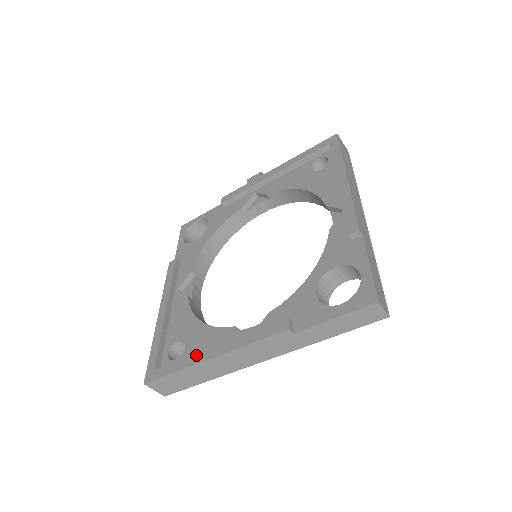
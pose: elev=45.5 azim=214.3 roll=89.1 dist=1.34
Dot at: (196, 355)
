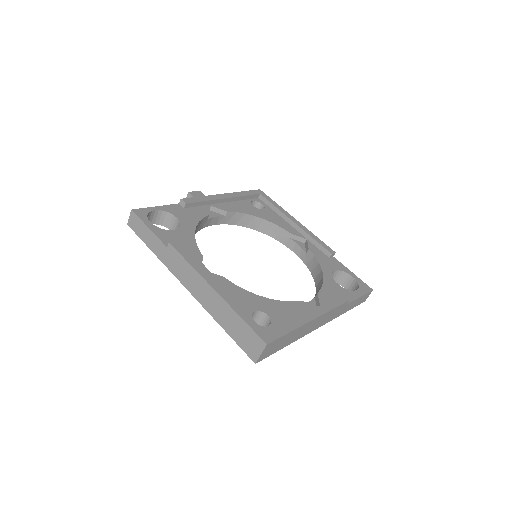
Dot at: (298, 318)
